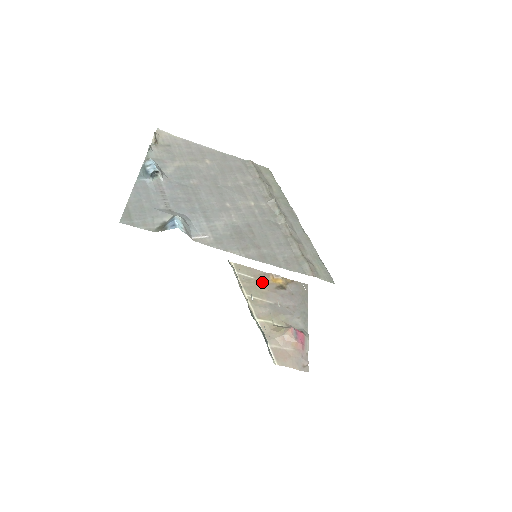
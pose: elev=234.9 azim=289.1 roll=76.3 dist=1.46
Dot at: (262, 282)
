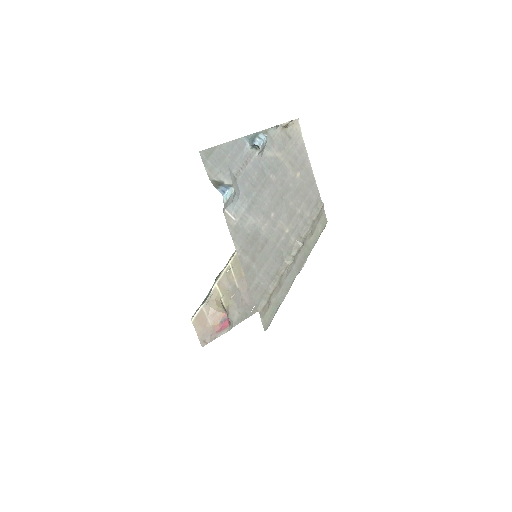
Dot at: occluded
